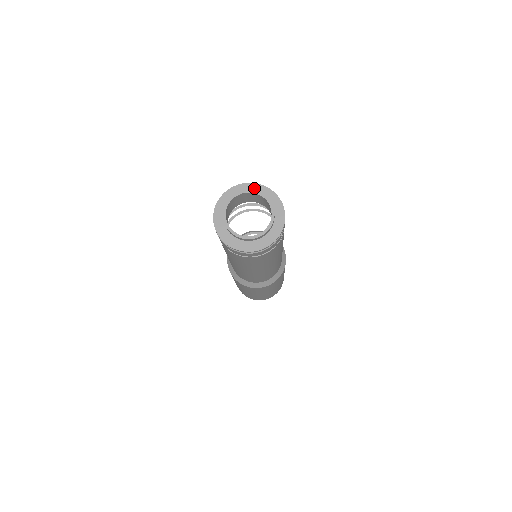
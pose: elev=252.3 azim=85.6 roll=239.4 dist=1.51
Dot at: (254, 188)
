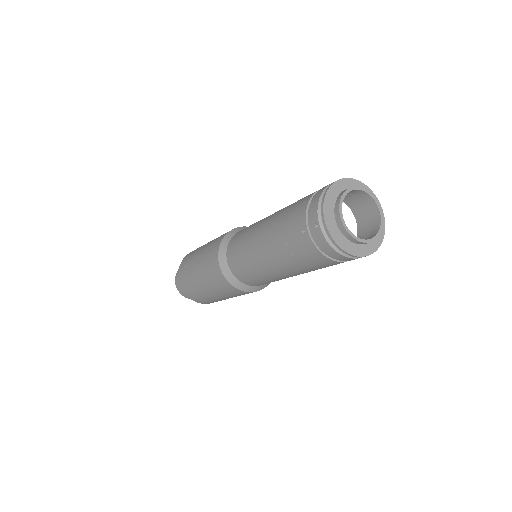
Dot at: occluded
